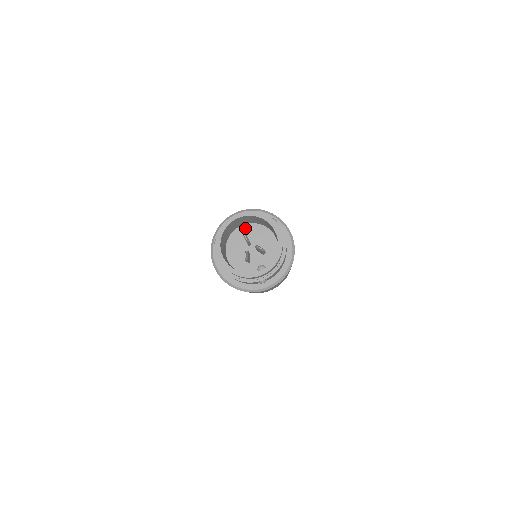
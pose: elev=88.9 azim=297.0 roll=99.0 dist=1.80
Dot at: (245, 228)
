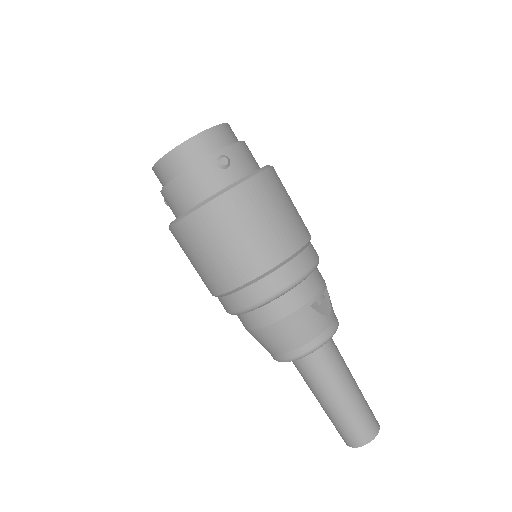
Dot at: occluded
